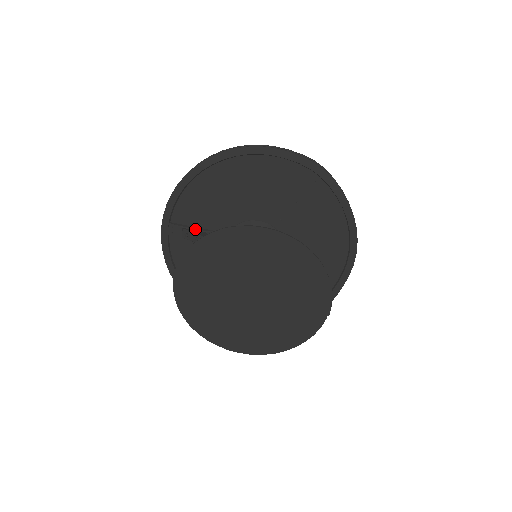
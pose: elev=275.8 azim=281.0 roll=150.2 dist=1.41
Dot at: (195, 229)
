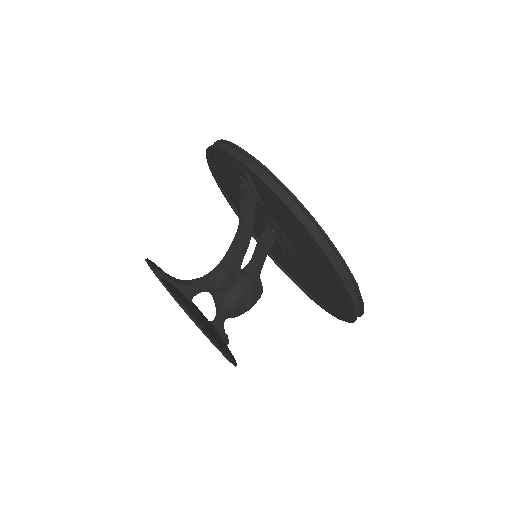
Dot at: (254, 192)
